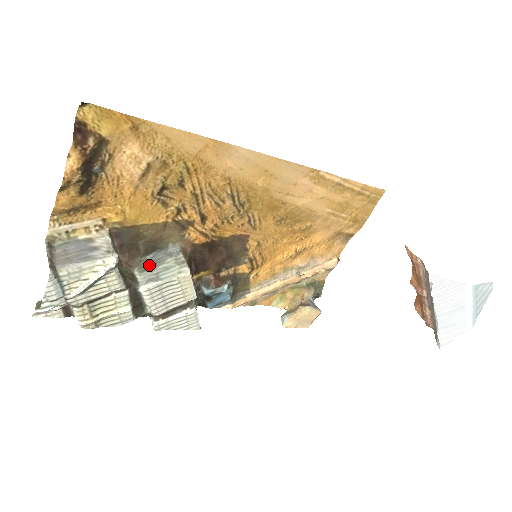
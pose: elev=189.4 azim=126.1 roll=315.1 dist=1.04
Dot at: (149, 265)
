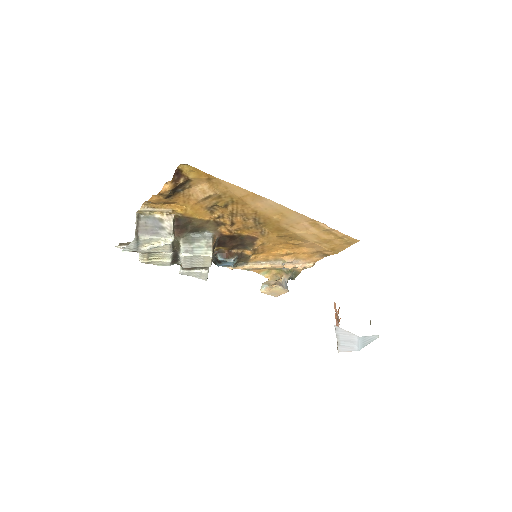
Dot at: (190, 240)
